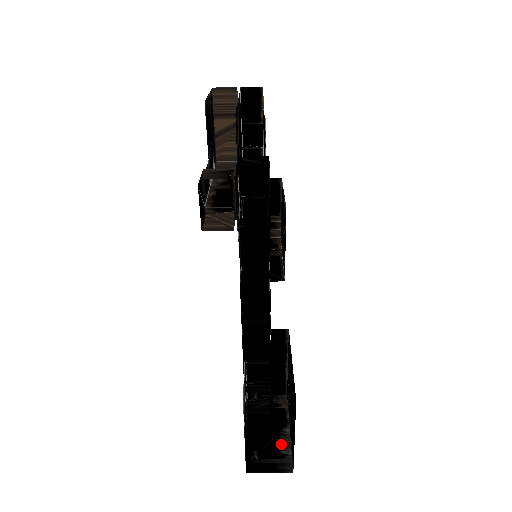
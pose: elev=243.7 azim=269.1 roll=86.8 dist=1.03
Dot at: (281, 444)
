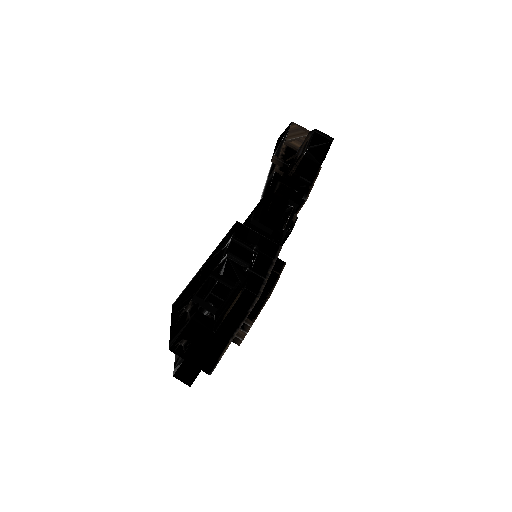
Dot at: occluded
